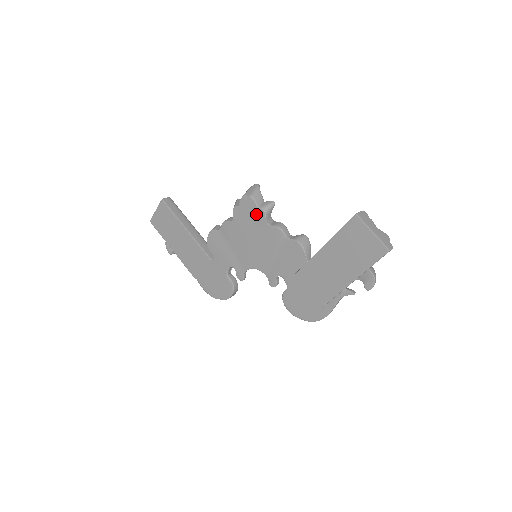
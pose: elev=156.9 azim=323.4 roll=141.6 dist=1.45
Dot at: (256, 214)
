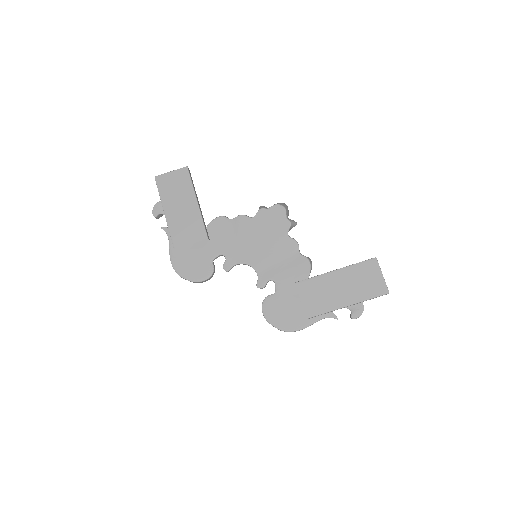
Dot at: (281, 222)
